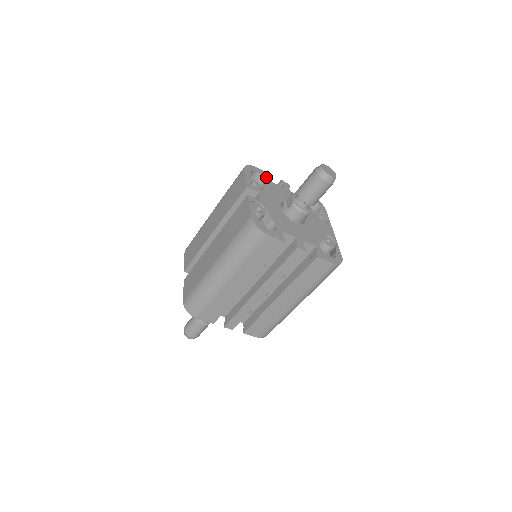
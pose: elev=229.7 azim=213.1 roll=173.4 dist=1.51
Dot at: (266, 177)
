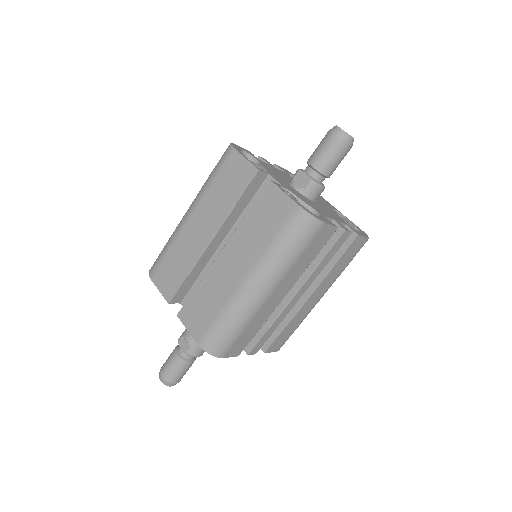
Dot at: (252, 155)
